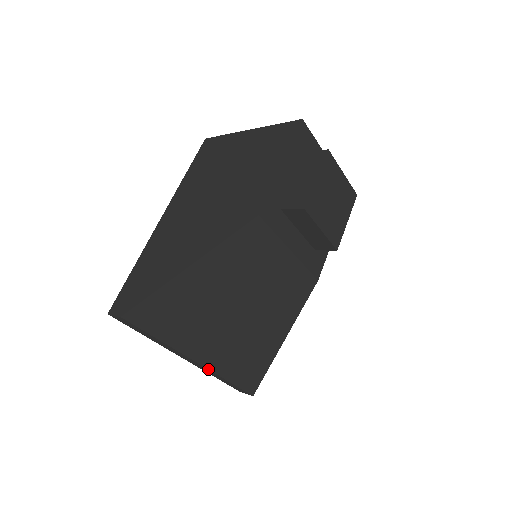
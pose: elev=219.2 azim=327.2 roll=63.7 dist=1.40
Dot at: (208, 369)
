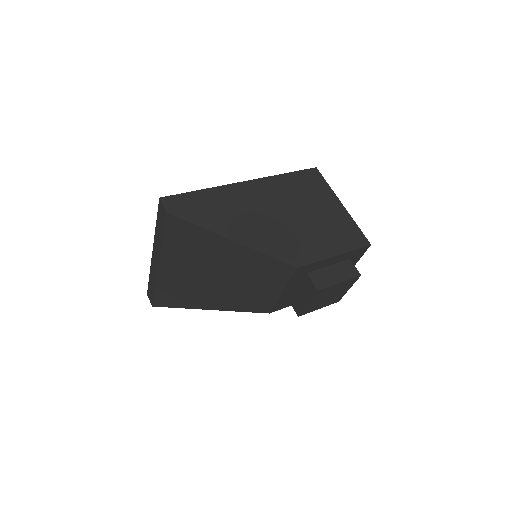
Dot at: (157, 274)
